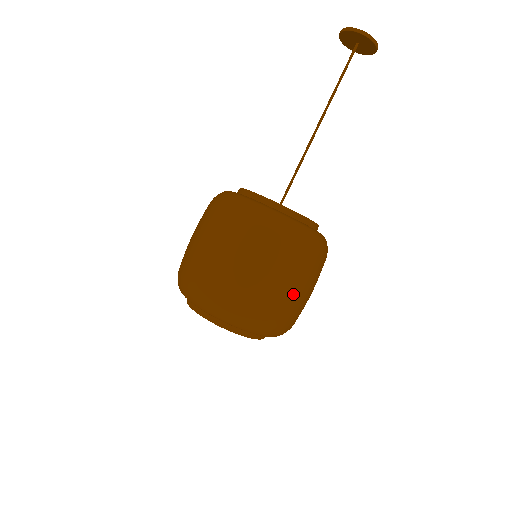
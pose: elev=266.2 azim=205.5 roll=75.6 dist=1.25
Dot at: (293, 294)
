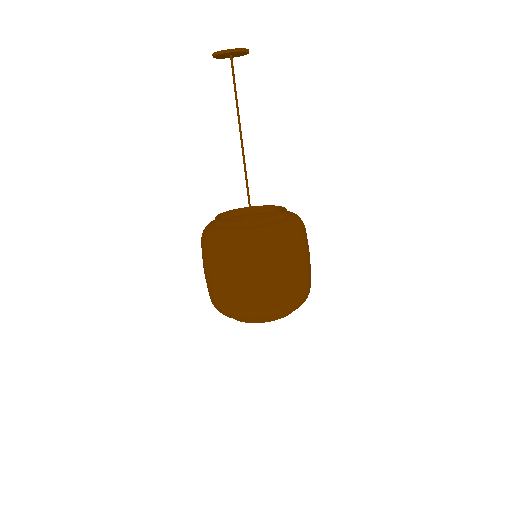
Dot at: (254, 285)
